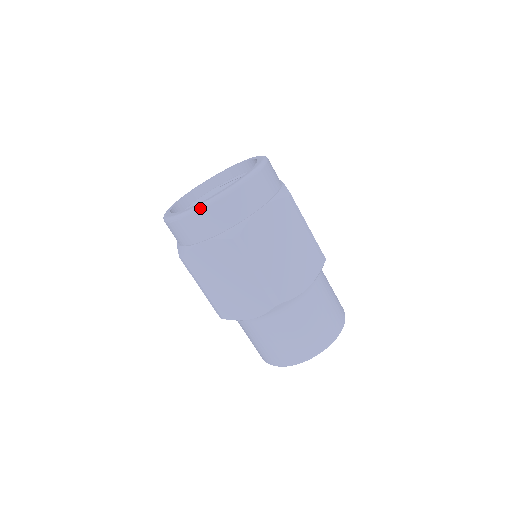
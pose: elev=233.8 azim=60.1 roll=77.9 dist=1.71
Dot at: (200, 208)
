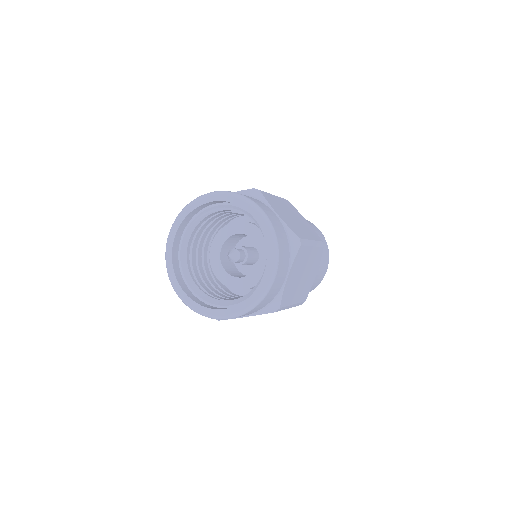
Dot at: (243, 314)
